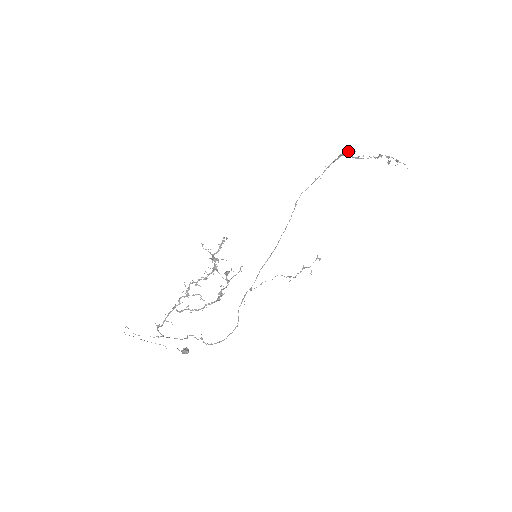
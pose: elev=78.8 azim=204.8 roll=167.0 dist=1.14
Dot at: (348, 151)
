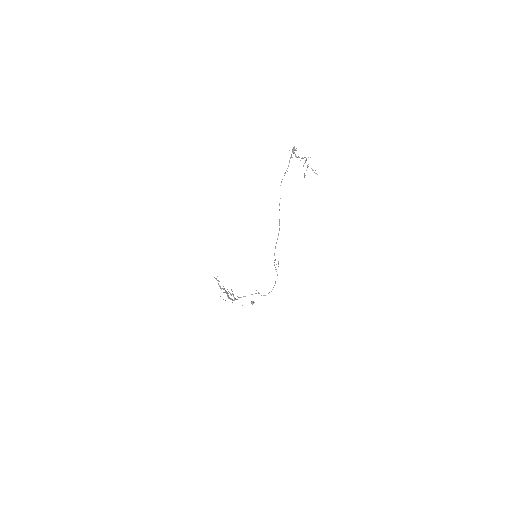
Dot at: (292, 151)
